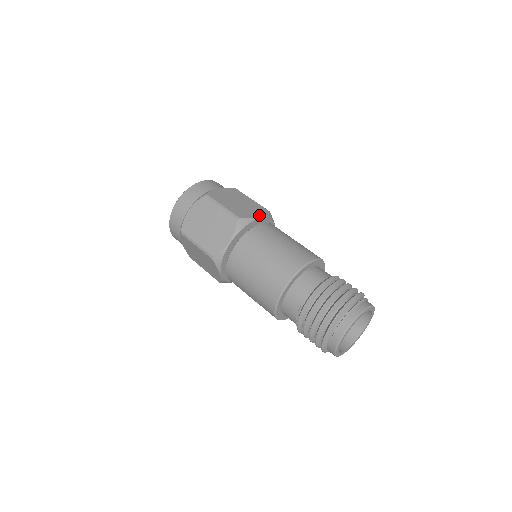
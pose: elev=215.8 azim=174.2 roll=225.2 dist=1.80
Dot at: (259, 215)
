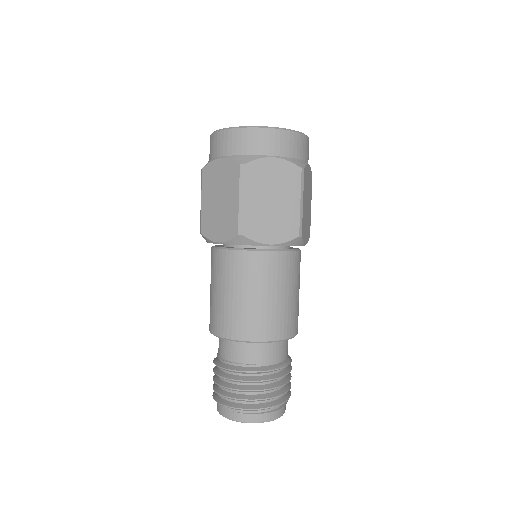
Dot at: (307, 241)
